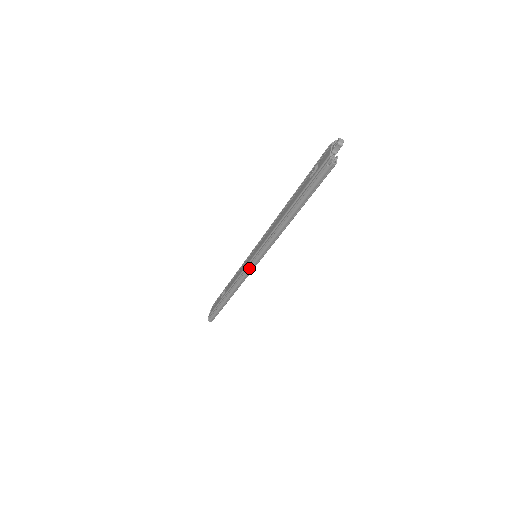
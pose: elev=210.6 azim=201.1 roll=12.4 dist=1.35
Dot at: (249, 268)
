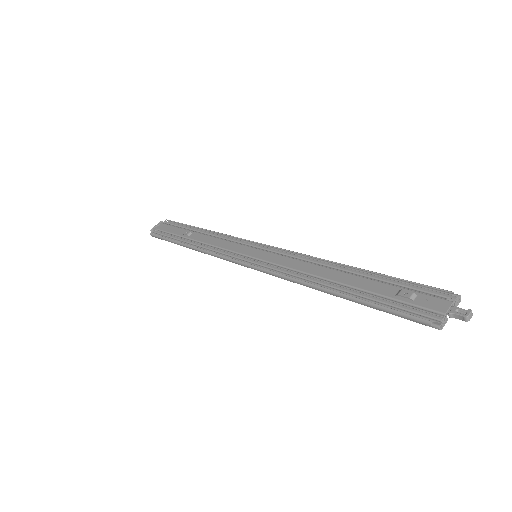
Dot at: (239, 262)
